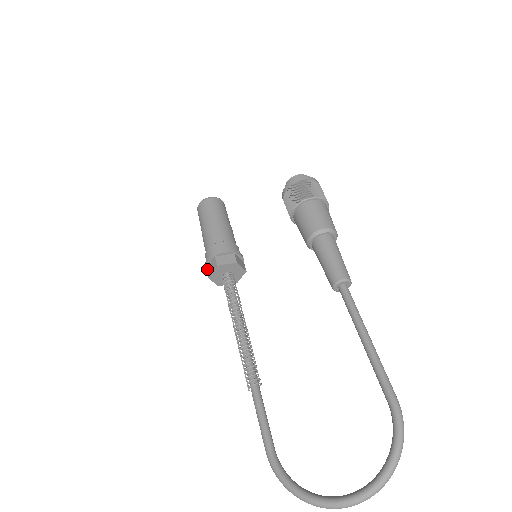
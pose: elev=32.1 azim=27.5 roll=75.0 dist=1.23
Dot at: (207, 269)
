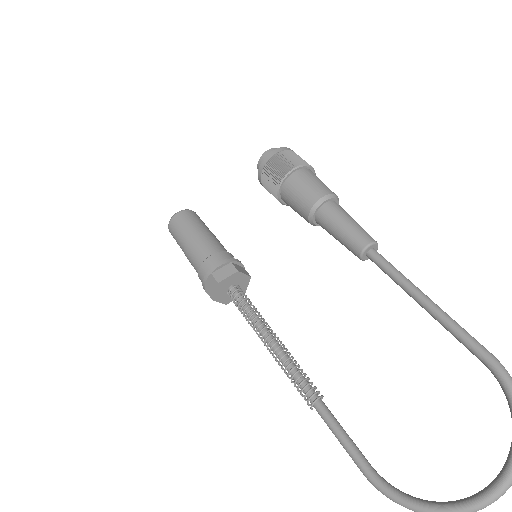
Dot at: (207, 291)
